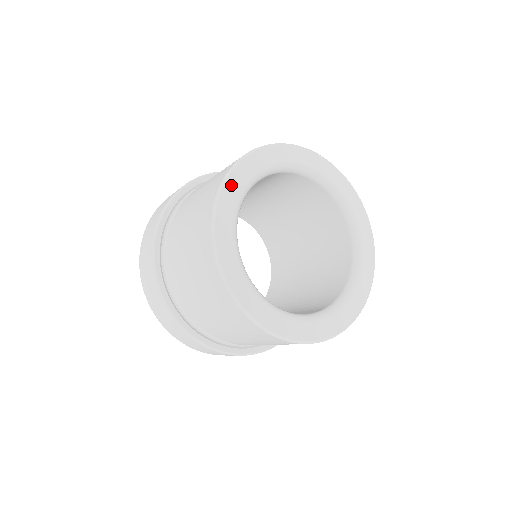
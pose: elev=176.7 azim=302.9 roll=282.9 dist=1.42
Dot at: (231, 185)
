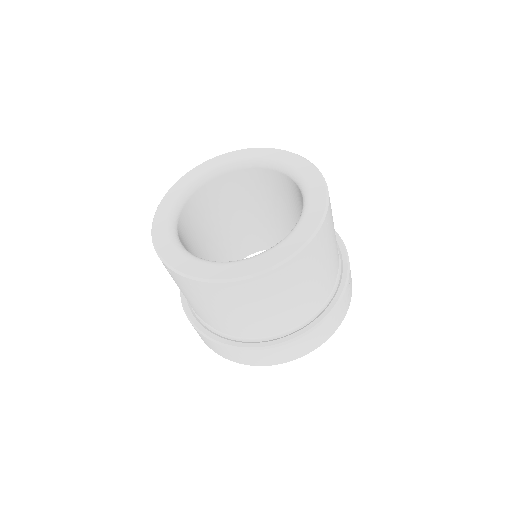
Dot at: (196, 170)
